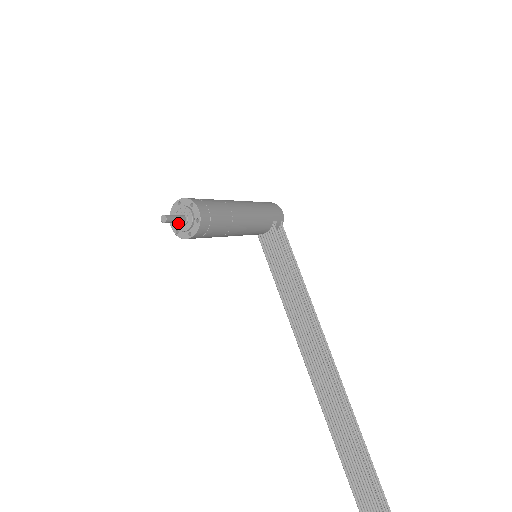
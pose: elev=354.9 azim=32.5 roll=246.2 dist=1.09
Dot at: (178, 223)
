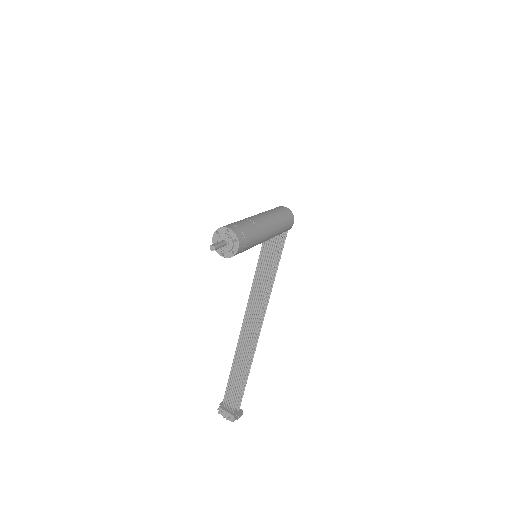
Dot at: (219, 241)
